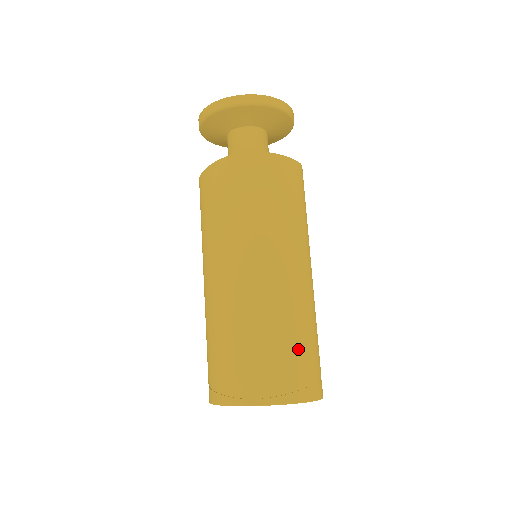
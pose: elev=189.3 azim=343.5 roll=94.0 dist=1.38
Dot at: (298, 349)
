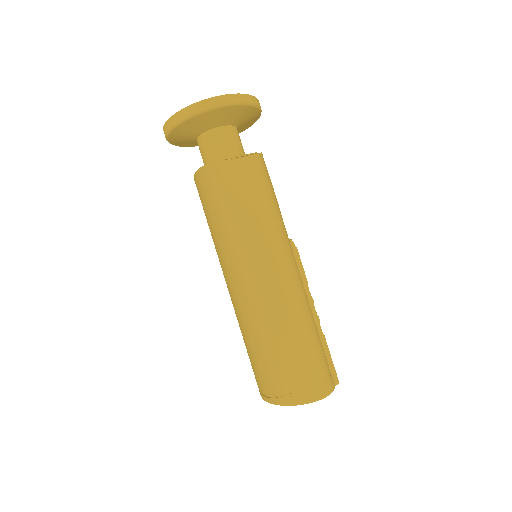
Dot at: (278, 356)
